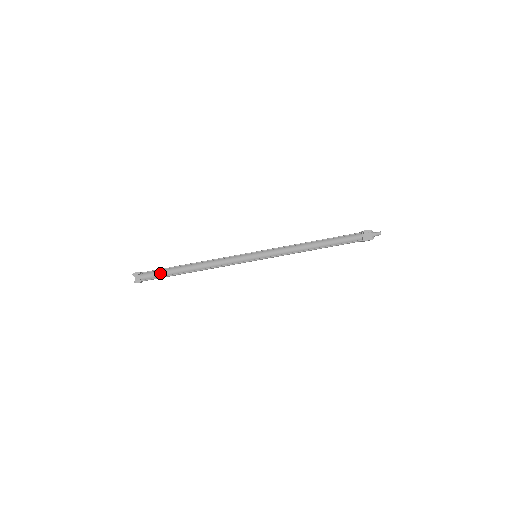
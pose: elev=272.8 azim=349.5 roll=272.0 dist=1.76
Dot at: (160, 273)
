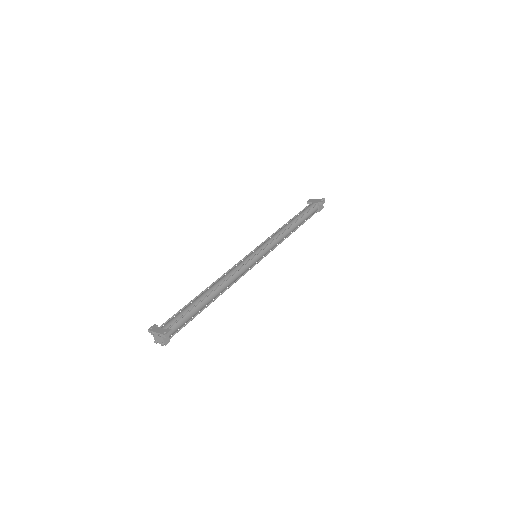
Dot at: (187, 319)
